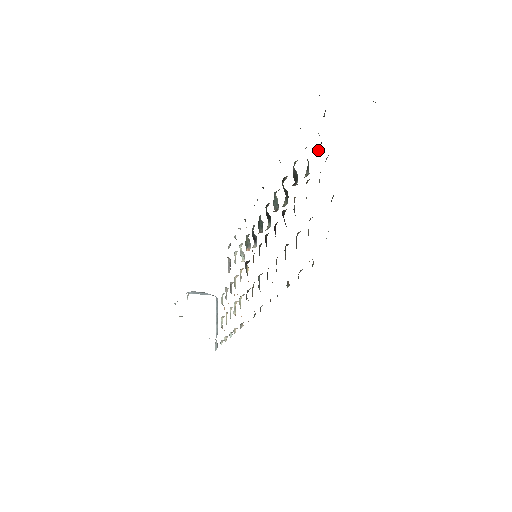
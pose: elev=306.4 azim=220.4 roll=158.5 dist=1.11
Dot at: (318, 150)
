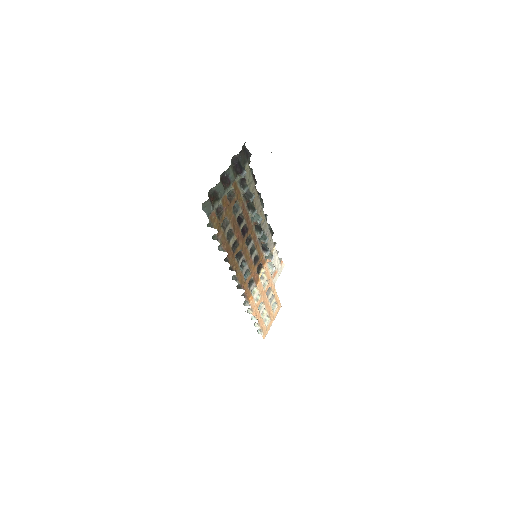
Dot at: (239, 175)
